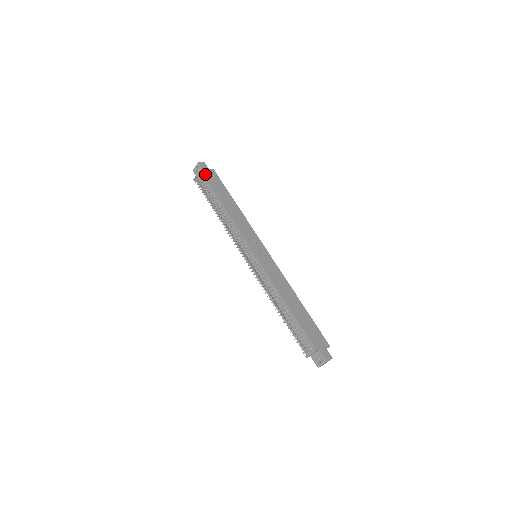
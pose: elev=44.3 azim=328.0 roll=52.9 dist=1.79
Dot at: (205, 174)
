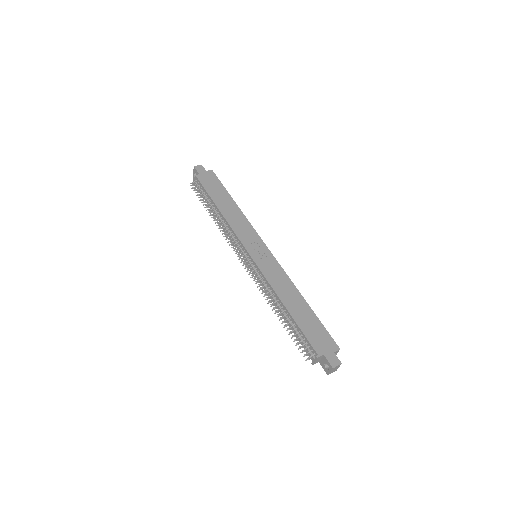
Dot at: (200, 178)
